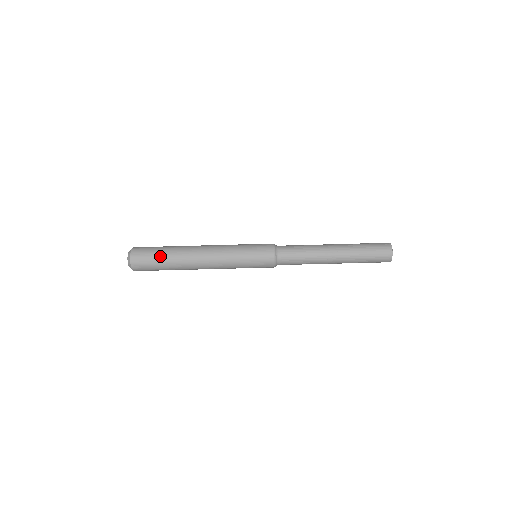
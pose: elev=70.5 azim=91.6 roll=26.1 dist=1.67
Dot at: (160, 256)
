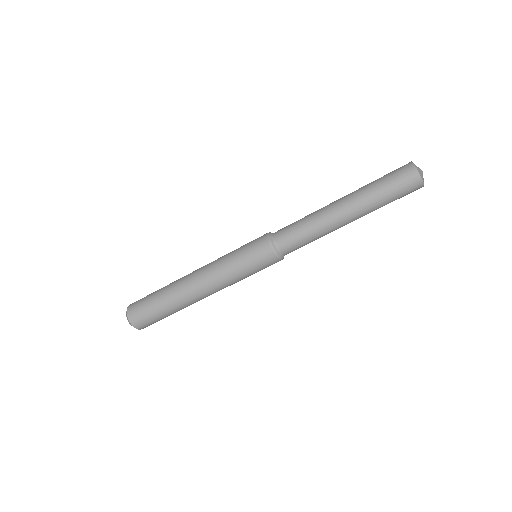
Dot at: (153, 297)
